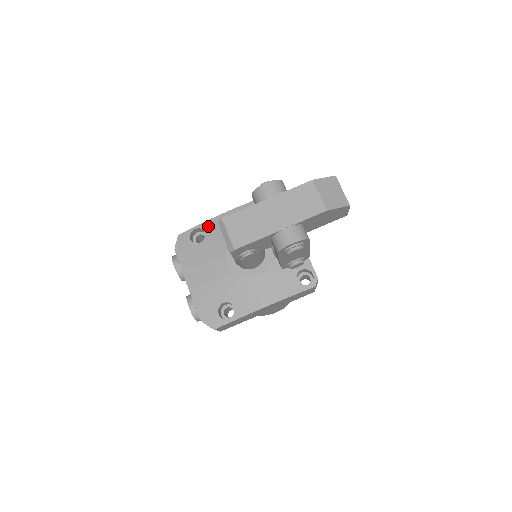
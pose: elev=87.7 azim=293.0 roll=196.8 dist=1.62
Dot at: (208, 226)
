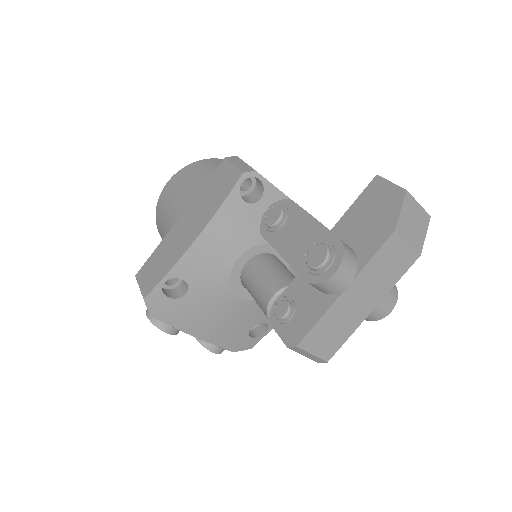
Dot at: (183, 271)
